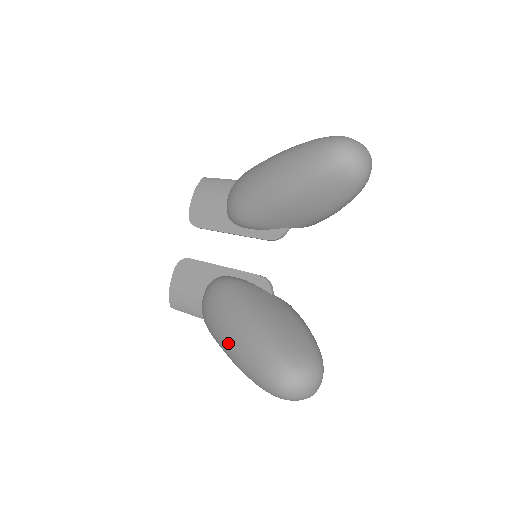
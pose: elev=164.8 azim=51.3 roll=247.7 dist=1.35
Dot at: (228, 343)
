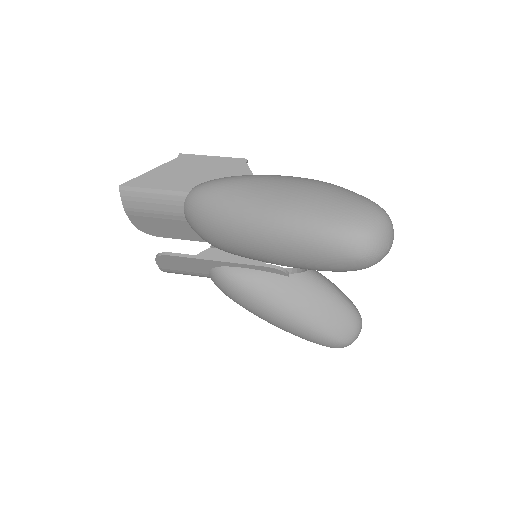
Dot at: occluded
